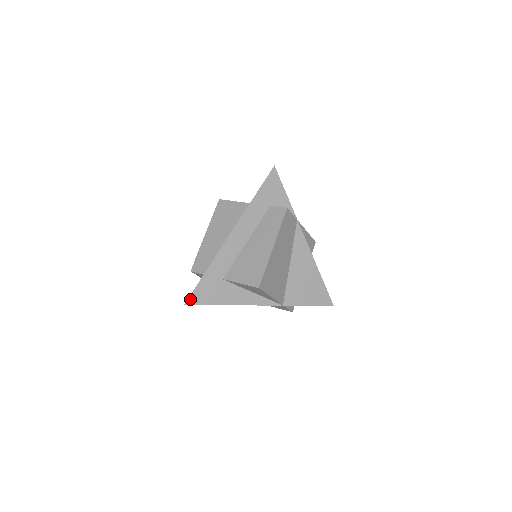
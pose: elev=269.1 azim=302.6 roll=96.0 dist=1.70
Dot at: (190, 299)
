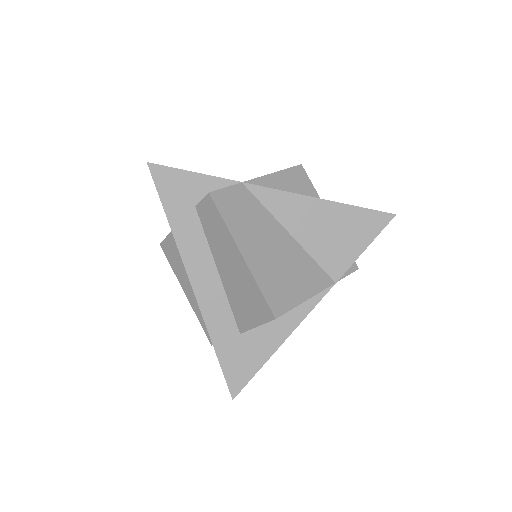
Dot at: (231, 388)
